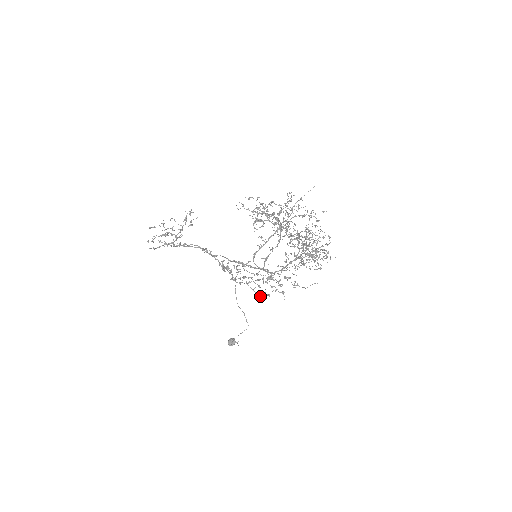
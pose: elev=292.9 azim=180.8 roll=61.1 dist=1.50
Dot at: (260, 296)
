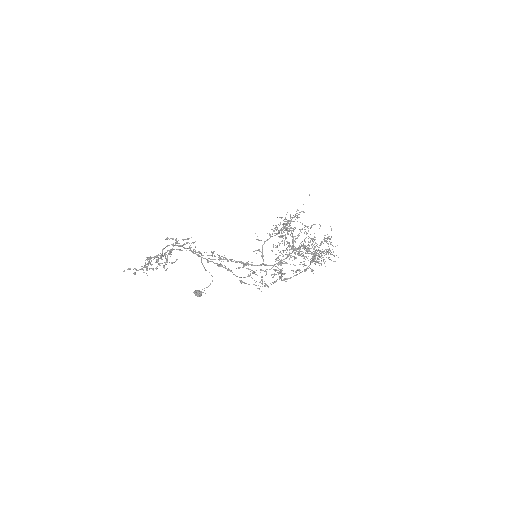
Dot at: (268, 286)
